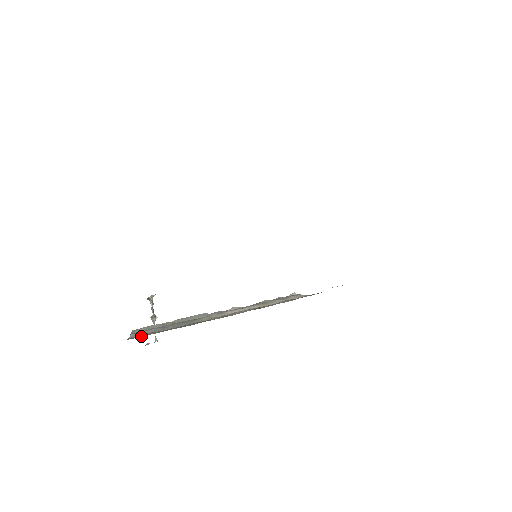
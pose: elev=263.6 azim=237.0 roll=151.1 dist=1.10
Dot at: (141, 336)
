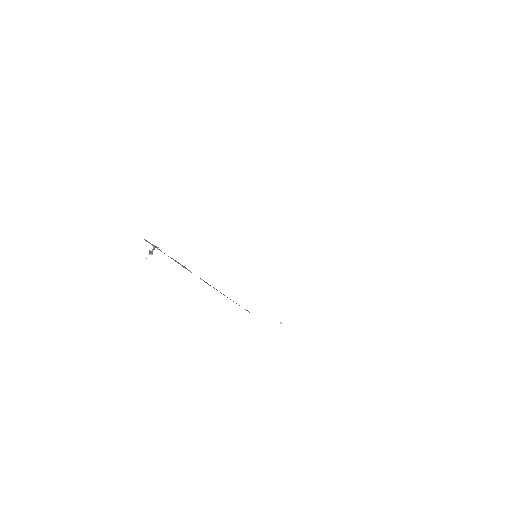
Dot at: occluded
